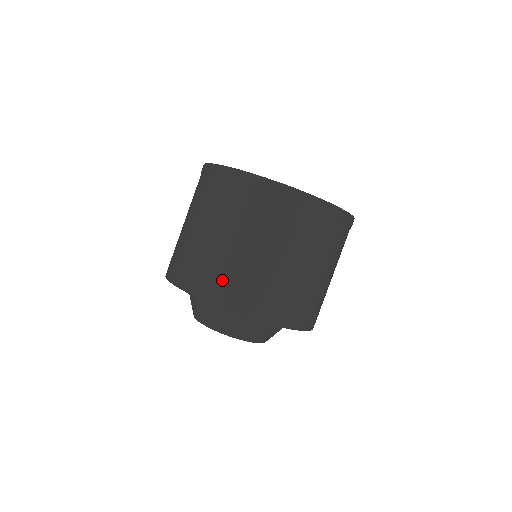
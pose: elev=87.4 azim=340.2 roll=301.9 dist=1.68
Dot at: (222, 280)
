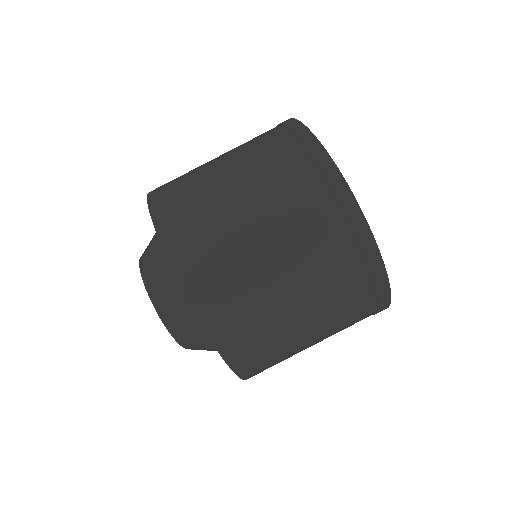
Dot at: (199, 238)
